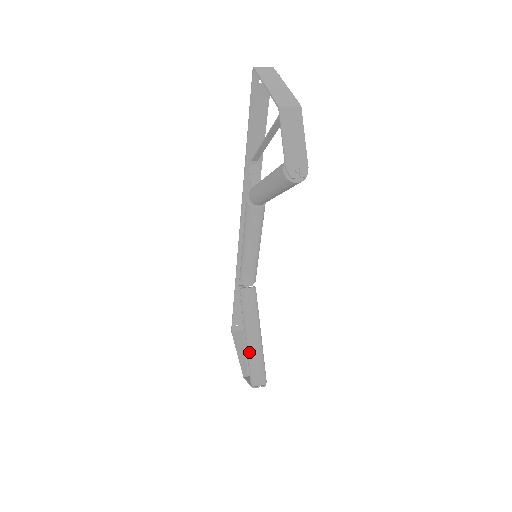
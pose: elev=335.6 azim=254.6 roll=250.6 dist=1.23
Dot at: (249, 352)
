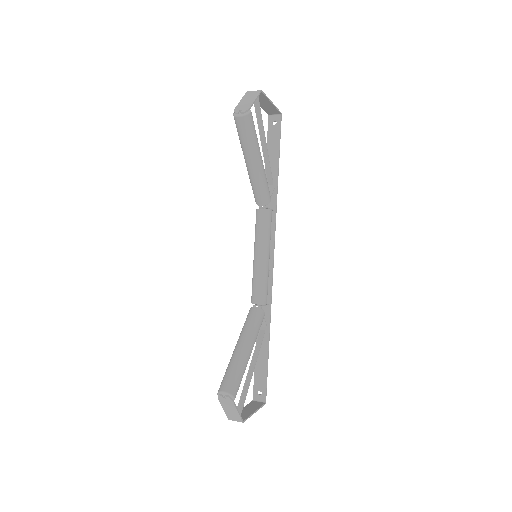
Dot at: (230, 360)
